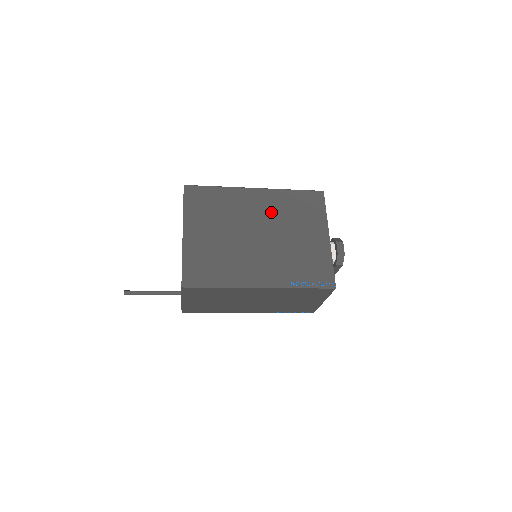
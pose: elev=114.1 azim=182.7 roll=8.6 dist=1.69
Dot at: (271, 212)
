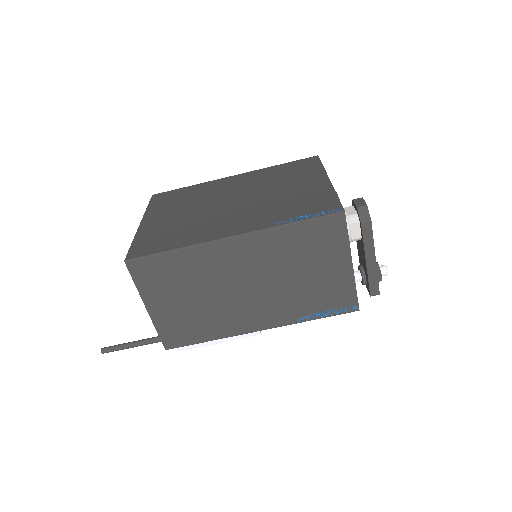
Dot at: (251, 184)
